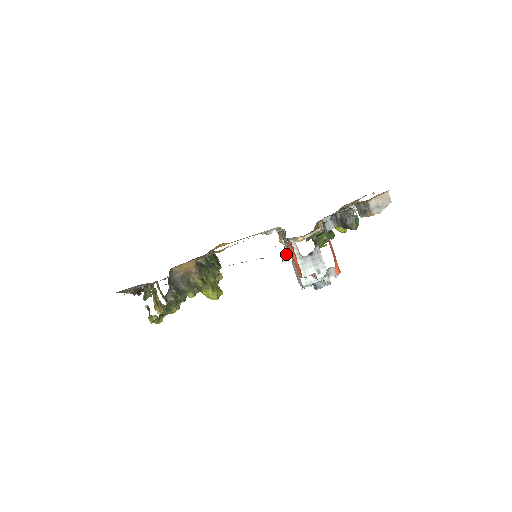
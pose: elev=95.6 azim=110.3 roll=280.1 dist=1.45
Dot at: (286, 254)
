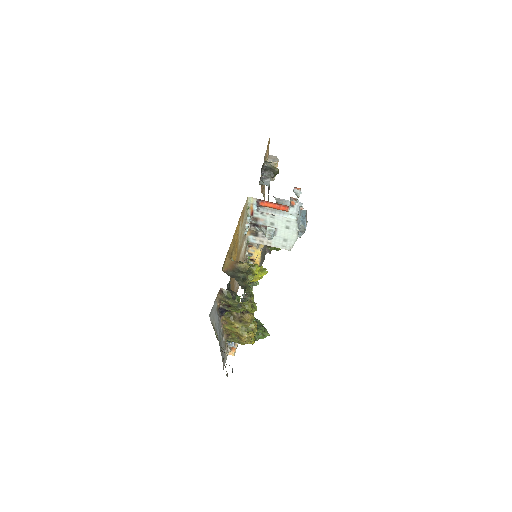
Dot at: (268, 229)
